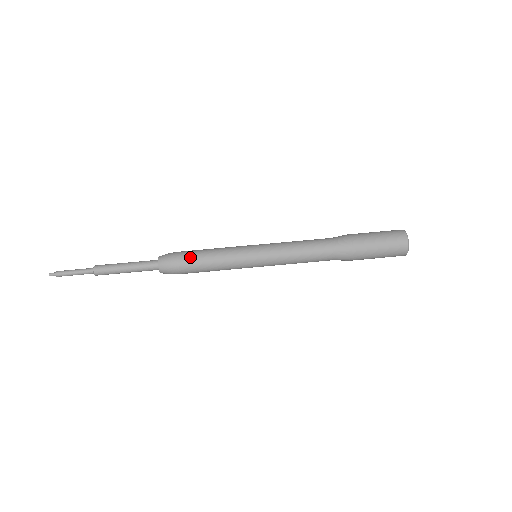
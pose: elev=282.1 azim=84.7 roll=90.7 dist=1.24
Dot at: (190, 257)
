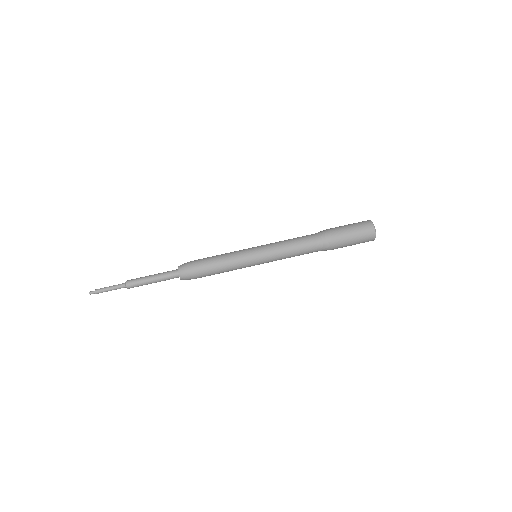
Dot at: (205, 269)
